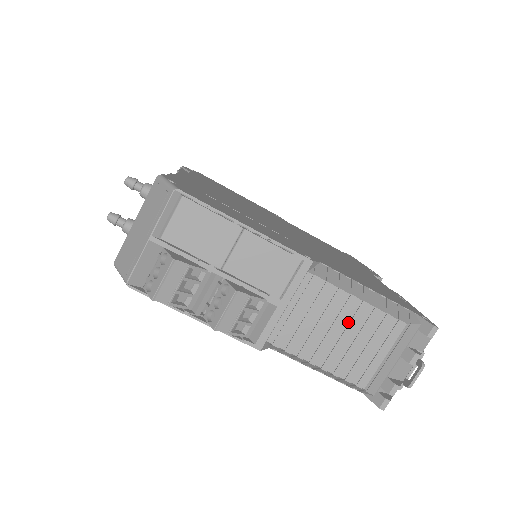
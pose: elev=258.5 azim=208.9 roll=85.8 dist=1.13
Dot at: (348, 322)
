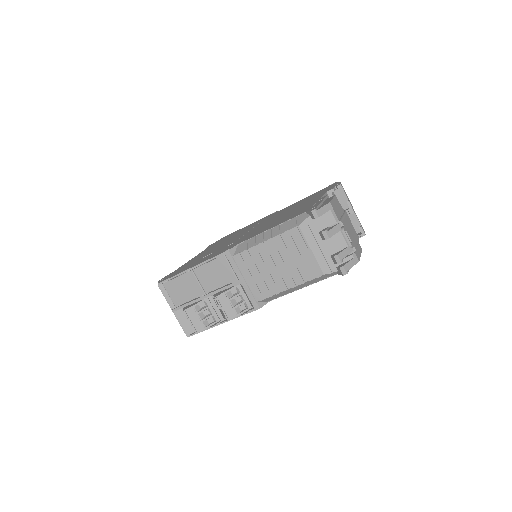
Dot at: (275, 256)
